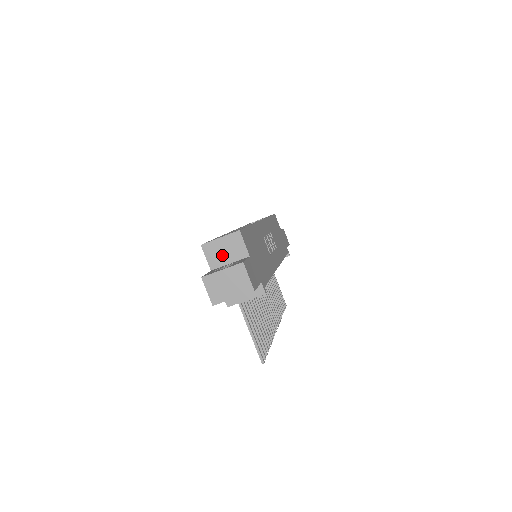
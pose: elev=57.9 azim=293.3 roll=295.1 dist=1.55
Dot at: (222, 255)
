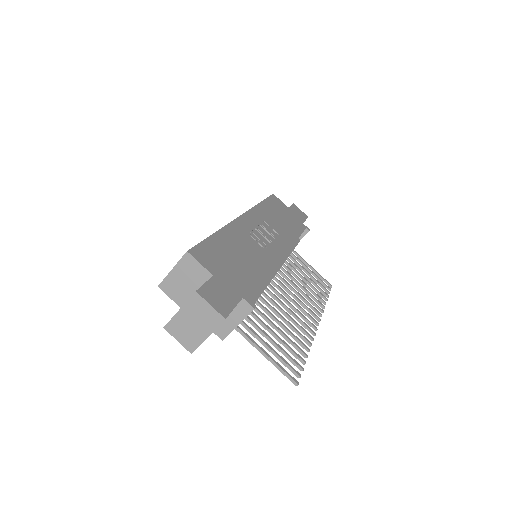
Dot at: (184, 287)
